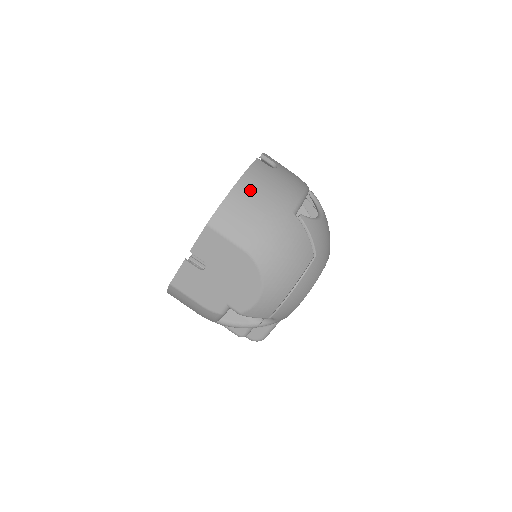
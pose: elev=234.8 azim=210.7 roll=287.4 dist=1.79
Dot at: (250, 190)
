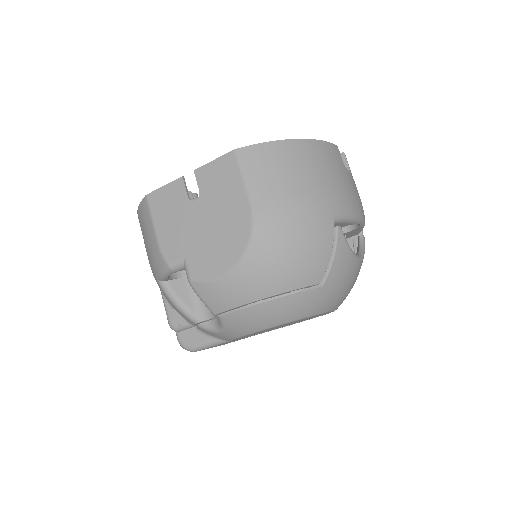
Dot at: (307, 157)
